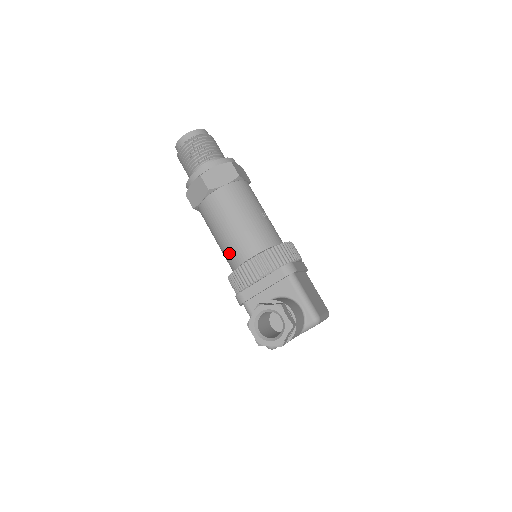
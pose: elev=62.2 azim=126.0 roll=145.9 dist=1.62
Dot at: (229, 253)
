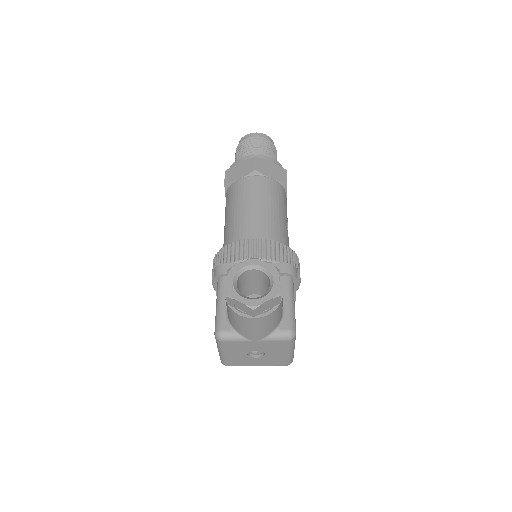
Dot at: (236, 230)
